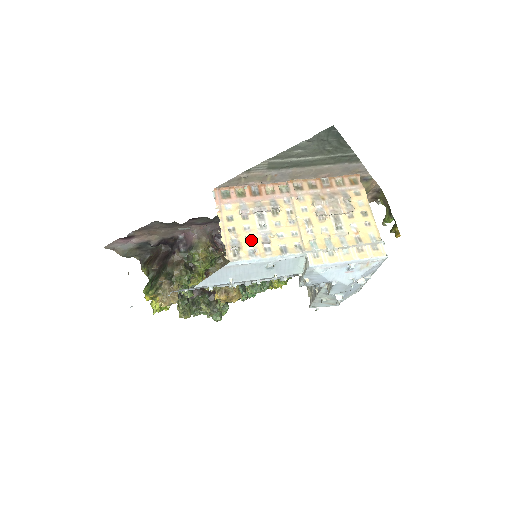
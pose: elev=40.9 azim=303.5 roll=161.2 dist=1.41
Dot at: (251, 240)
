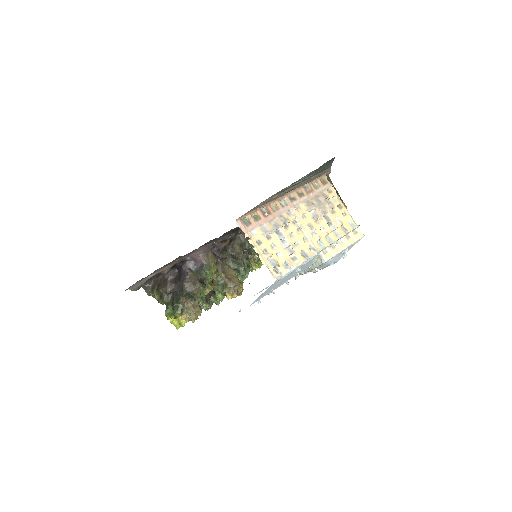
Dot at: (281, 255)
